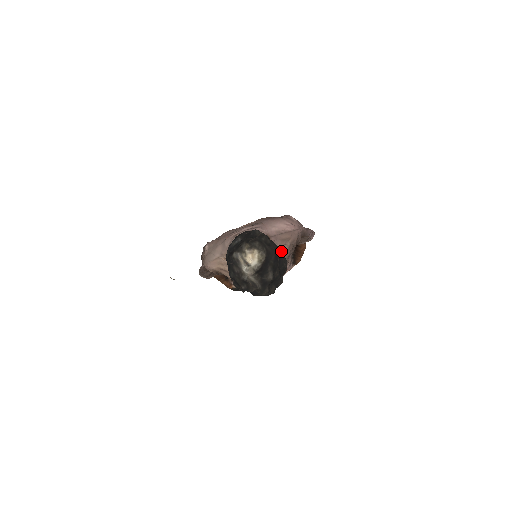
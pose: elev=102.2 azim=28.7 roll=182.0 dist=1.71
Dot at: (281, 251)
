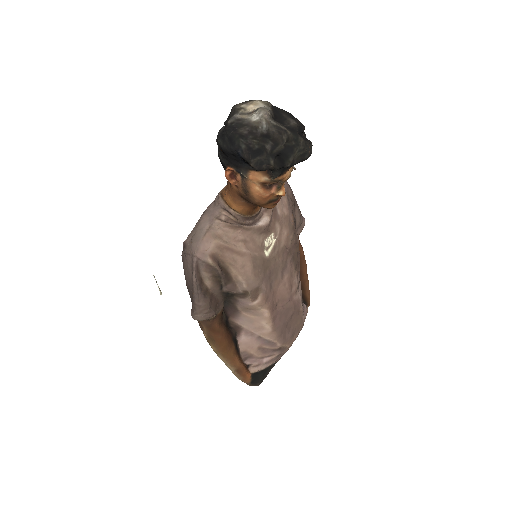
Dot at: (282, 205)
